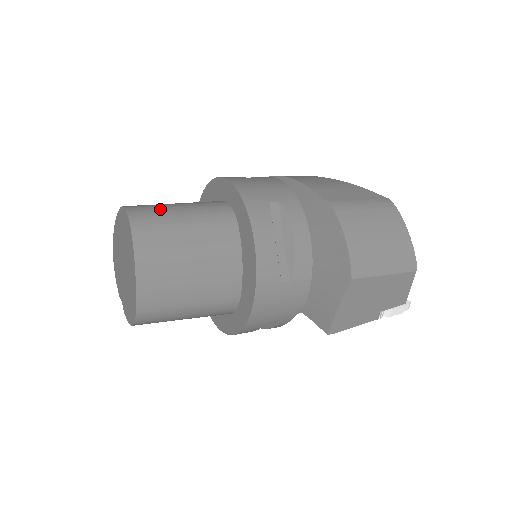
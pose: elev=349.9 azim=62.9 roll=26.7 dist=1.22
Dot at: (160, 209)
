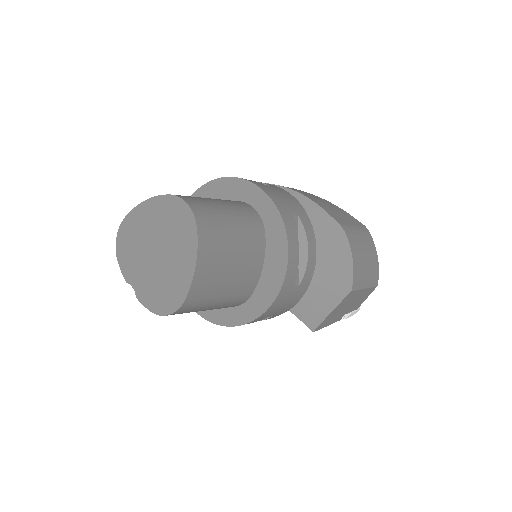
Dot at: (210, 205)
